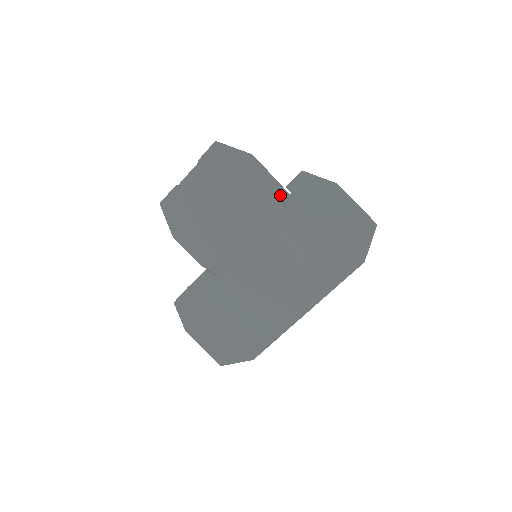
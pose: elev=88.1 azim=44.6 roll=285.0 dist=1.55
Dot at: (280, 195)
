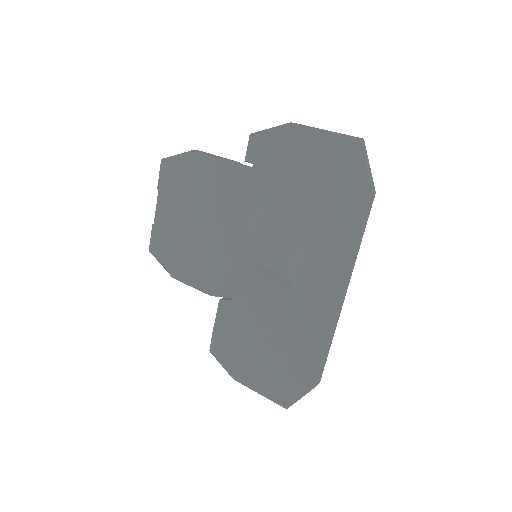
Dot at: (239, 173)
